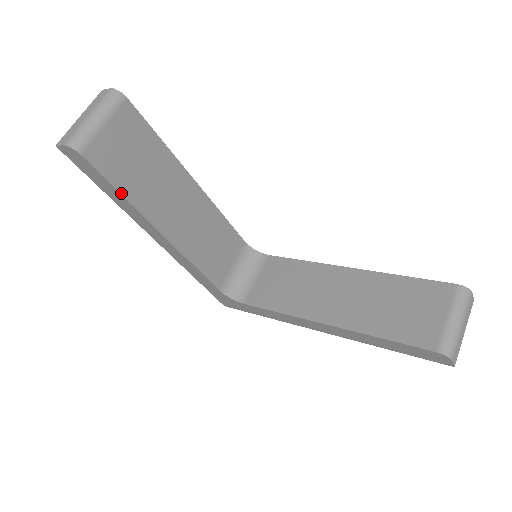
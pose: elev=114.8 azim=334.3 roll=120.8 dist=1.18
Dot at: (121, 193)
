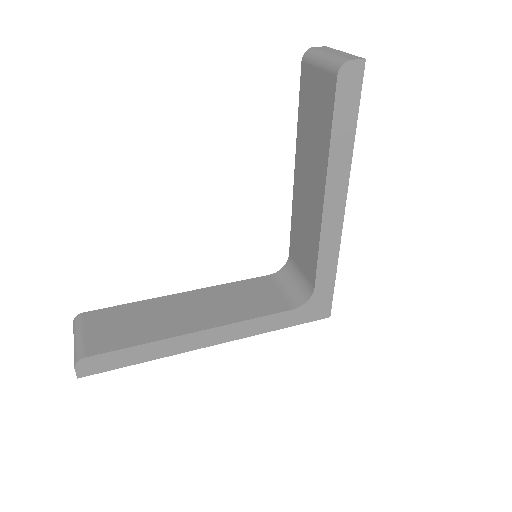
Dot at: (136, 345)
